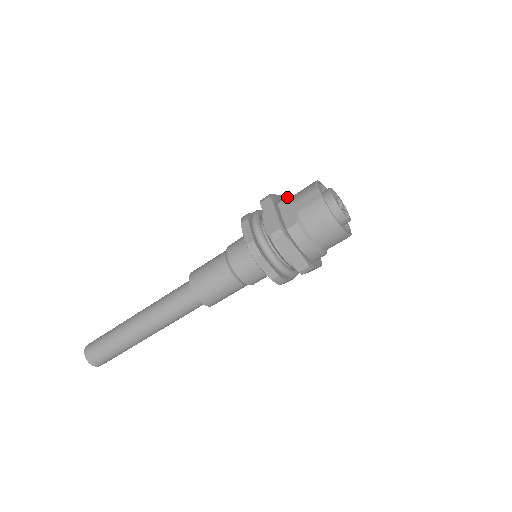
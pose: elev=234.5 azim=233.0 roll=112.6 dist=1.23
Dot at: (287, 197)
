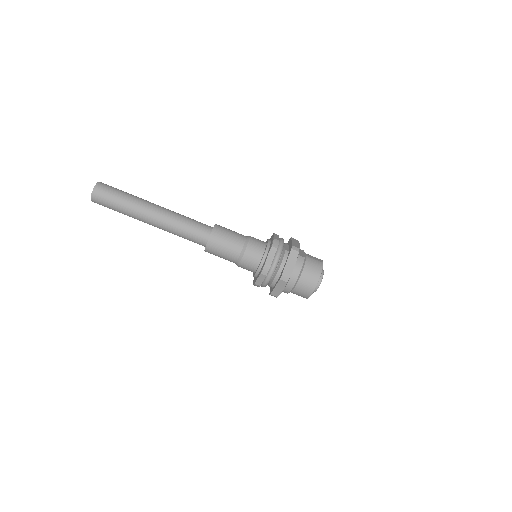
Dot at: (303, 250)
